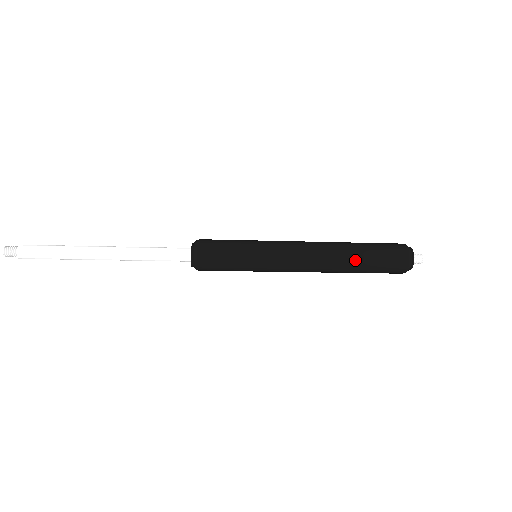
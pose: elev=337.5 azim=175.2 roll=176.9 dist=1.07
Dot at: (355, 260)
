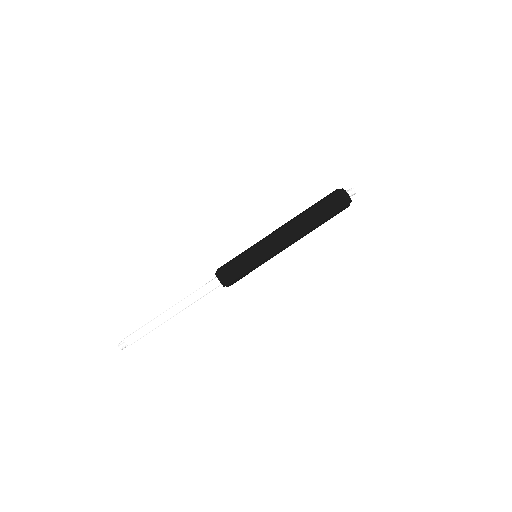
Dot at: (311, 215)
